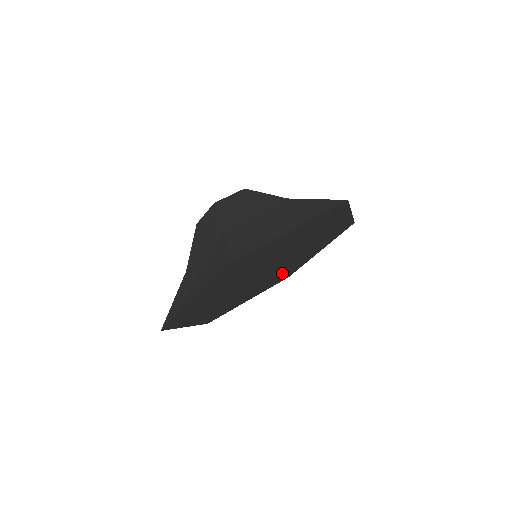
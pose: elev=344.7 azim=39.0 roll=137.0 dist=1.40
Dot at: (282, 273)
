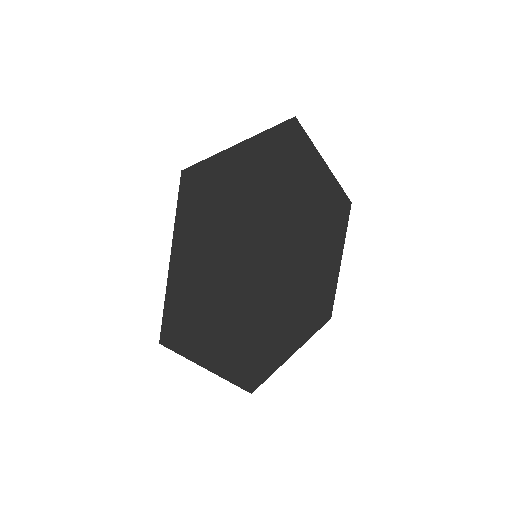
Dot at: (309, 292)
